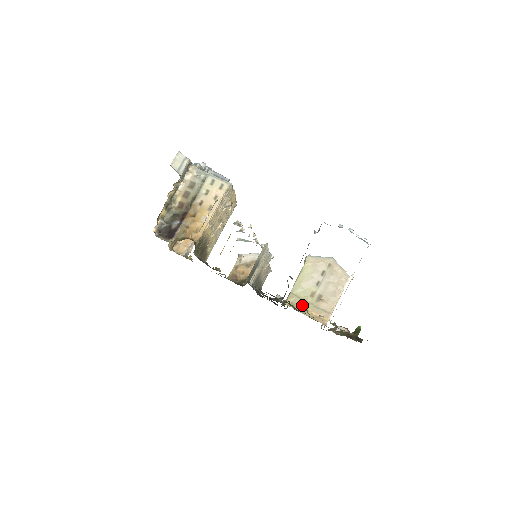
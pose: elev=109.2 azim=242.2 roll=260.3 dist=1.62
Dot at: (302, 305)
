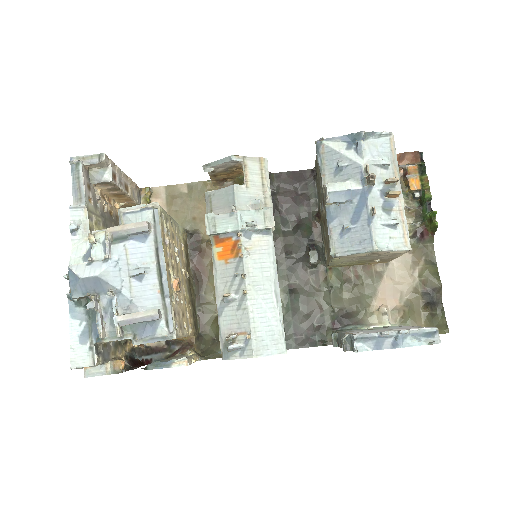
Dot at: (350, 265)
